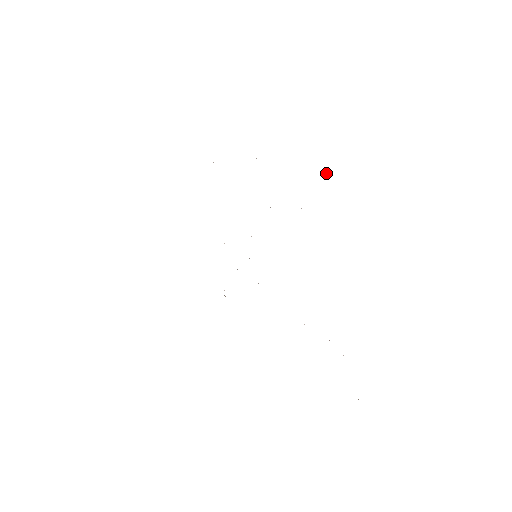
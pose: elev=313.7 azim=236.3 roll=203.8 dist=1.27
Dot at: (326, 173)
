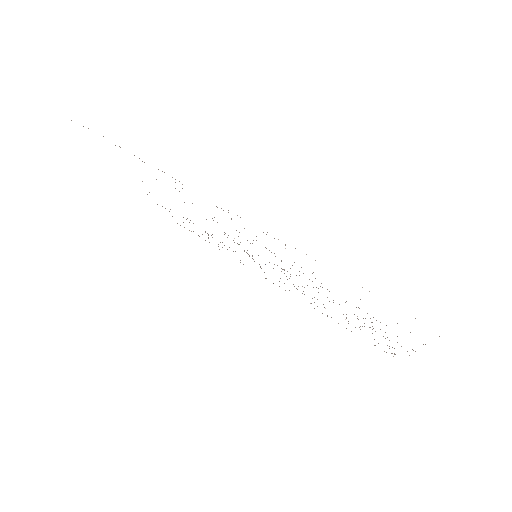
Dot at: occluded
